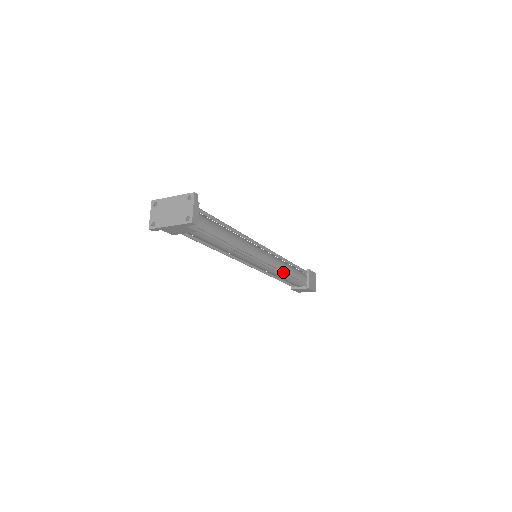
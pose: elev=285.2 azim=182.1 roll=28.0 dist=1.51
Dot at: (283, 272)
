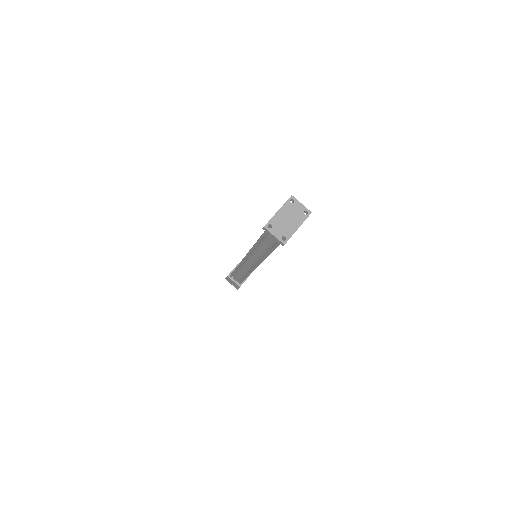
Dot at: occluded
